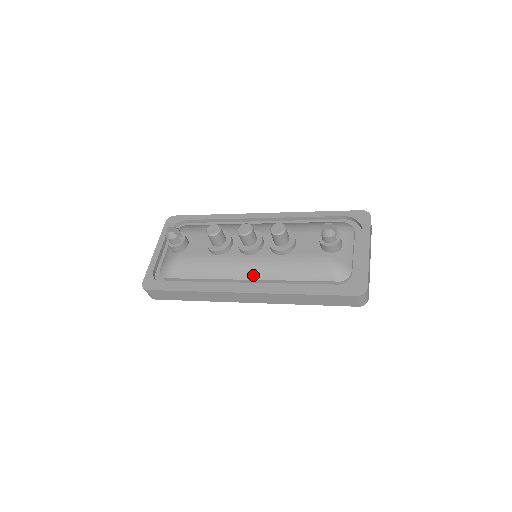
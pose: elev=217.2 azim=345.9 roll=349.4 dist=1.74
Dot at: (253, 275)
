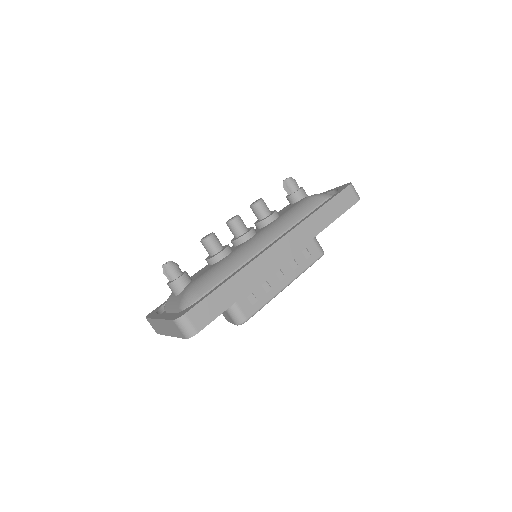
Dot at: (270, 237)
